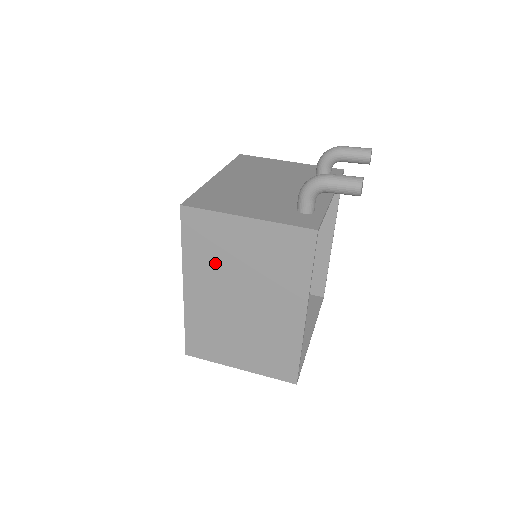
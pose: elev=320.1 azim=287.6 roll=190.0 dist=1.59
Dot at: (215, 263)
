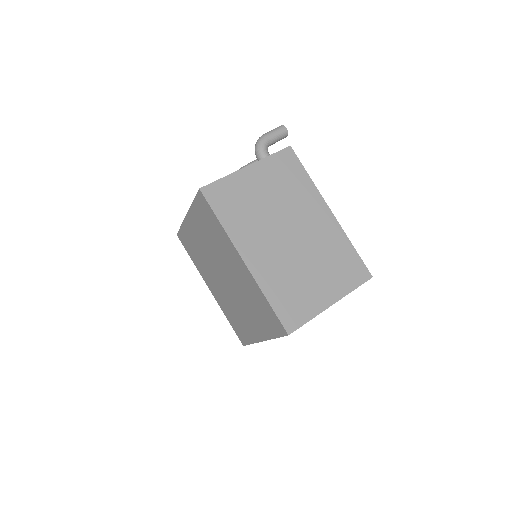
Dot at: (251, 218)
